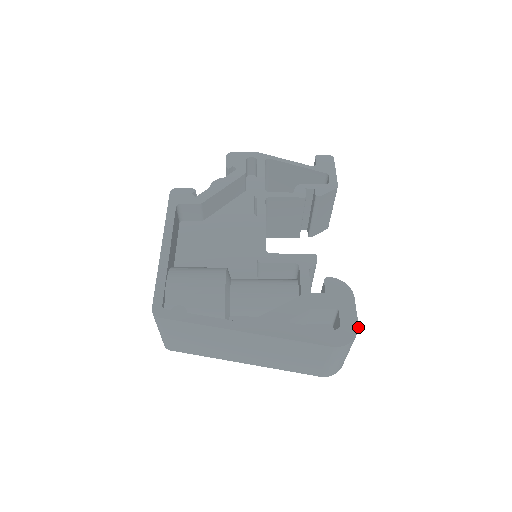
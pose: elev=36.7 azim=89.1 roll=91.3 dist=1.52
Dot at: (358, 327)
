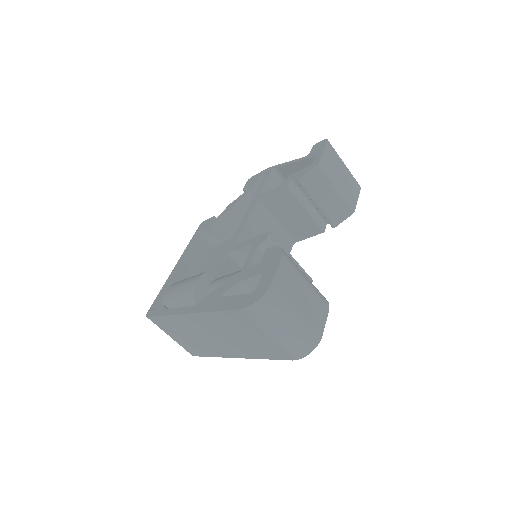
Dot at: (270, 285)
